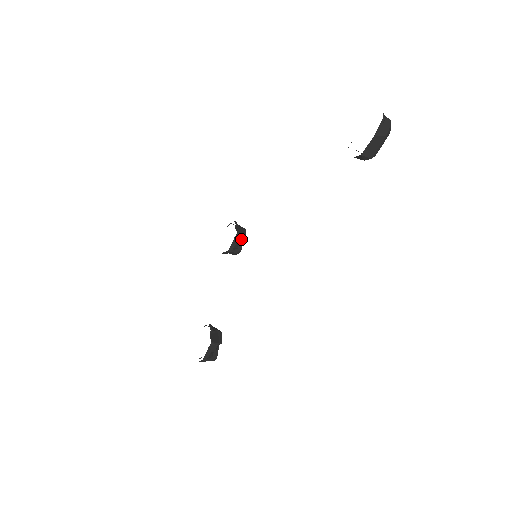
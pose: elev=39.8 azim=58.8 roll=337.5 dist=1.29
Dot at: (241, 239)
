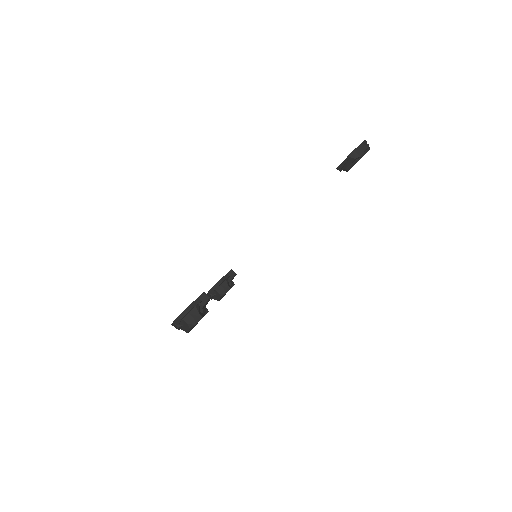
Dot at: (233, 276)
